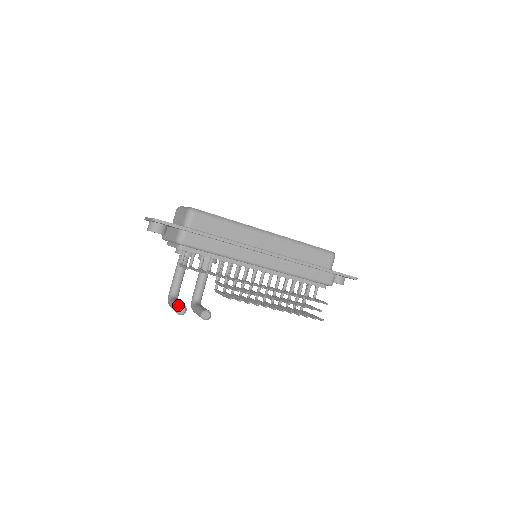
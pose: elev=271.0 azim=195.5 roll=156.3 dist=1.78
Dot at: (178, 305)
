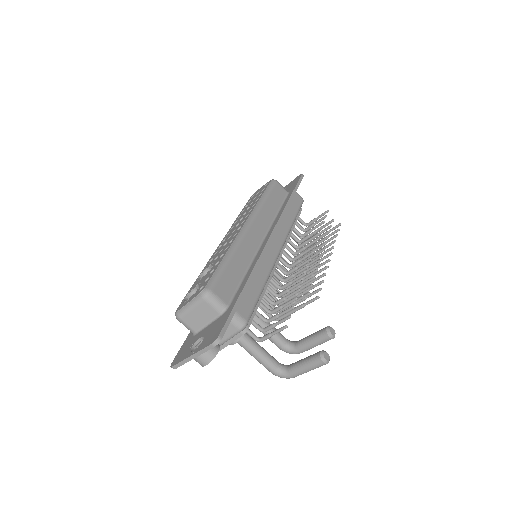
Dot at: (319, 359)
